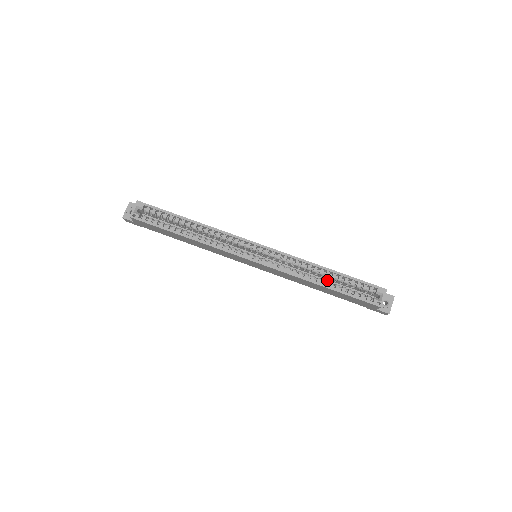
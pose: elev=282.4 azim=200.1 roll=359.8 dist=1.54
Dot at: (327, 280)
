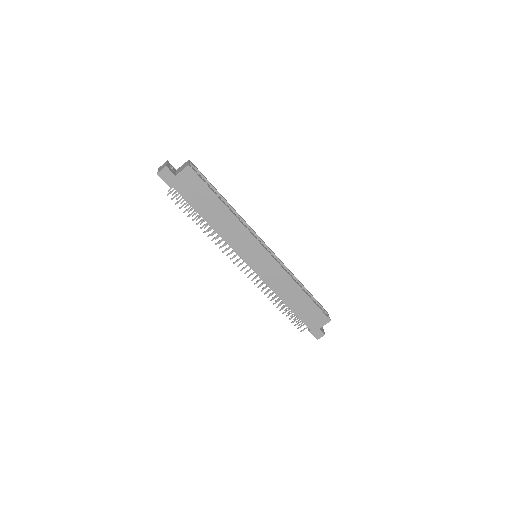
Dot at: occluded
